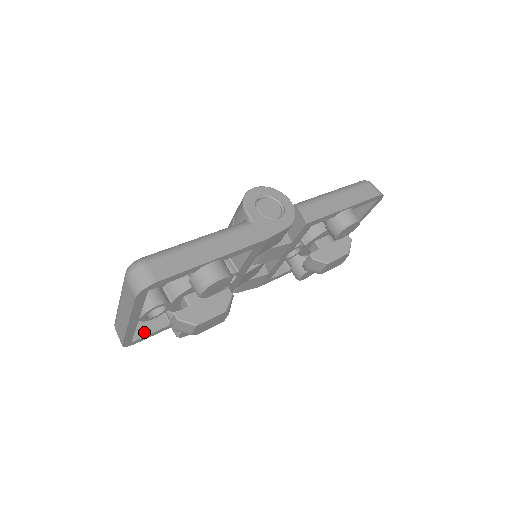
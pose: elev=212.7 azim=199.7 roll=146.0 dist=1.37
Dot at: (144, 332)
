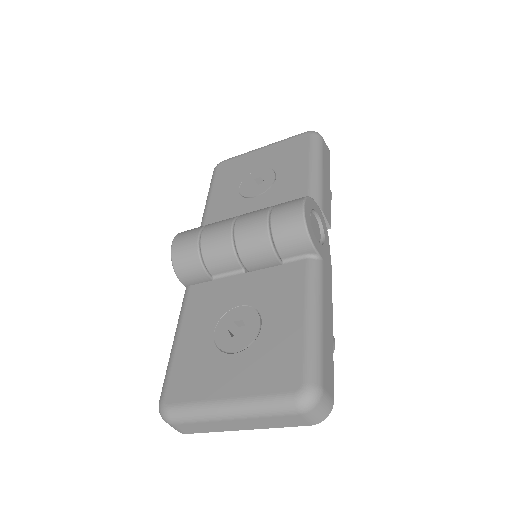
Dot at: occluded
